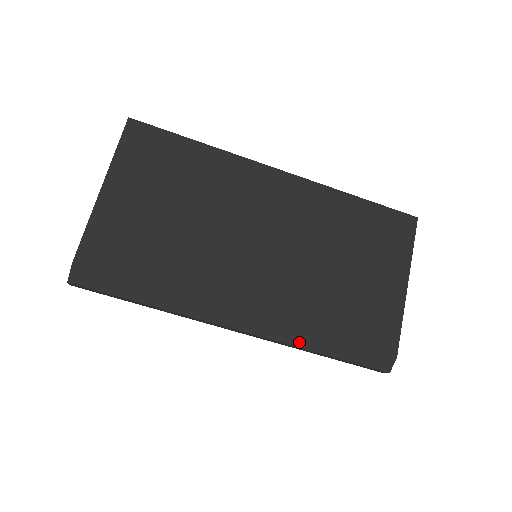
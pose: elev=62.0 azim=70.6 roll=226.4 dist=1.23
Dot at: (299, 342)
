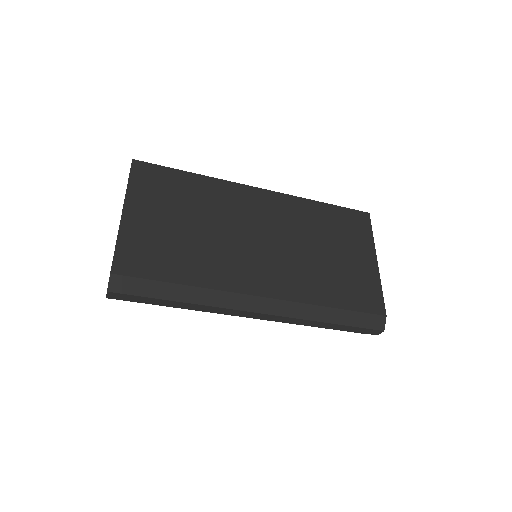
Dot at: (309, 315)
